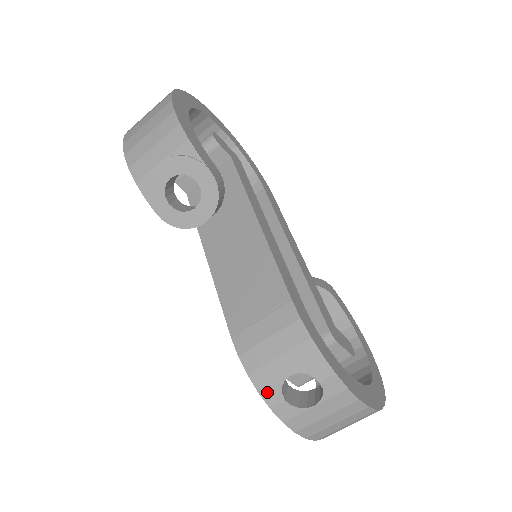
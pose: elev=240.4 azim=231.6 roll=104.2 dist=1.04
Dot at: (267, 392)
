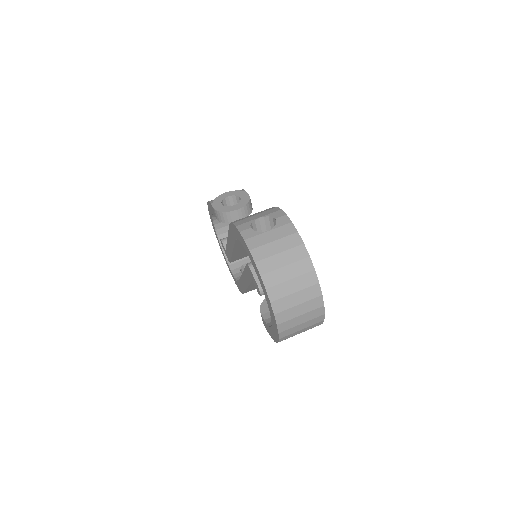
Dot at: (241, 225)
